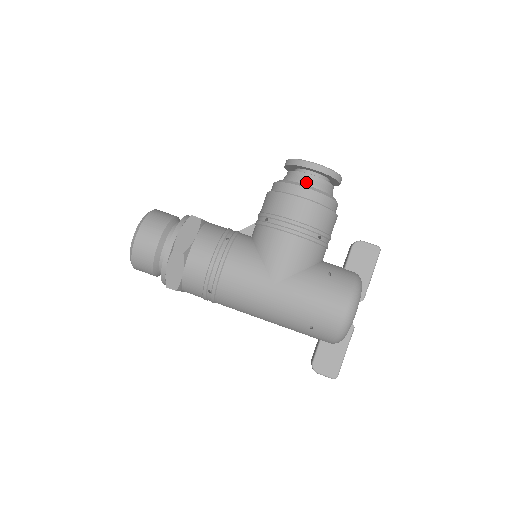
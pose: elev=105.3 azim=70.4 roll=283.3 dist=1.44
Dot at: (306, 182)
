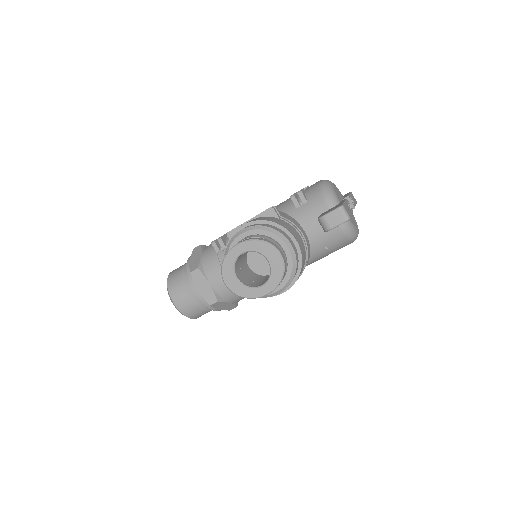
Dot at: occluded
